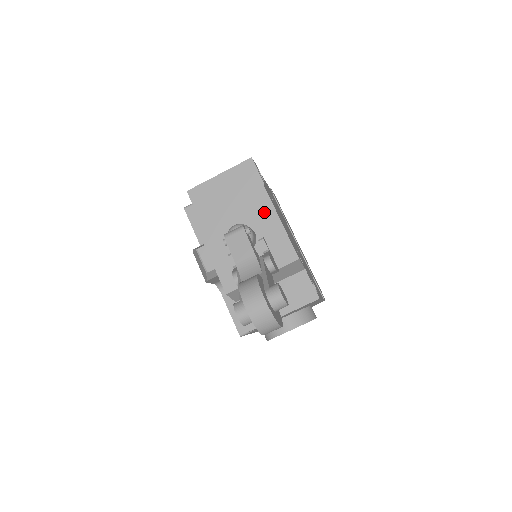
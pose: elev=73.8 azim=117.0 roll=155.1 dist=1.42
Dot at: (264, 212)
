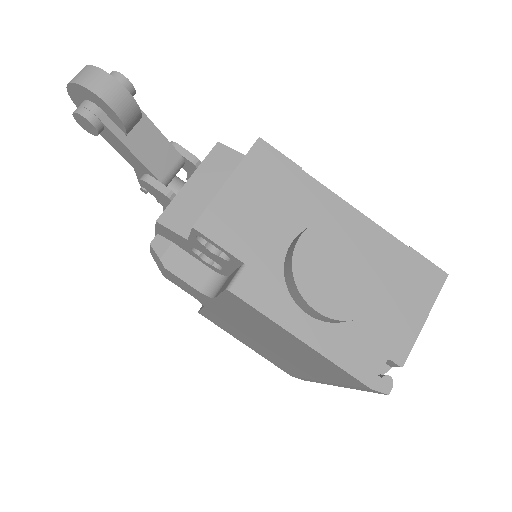
Dot at: occluded
